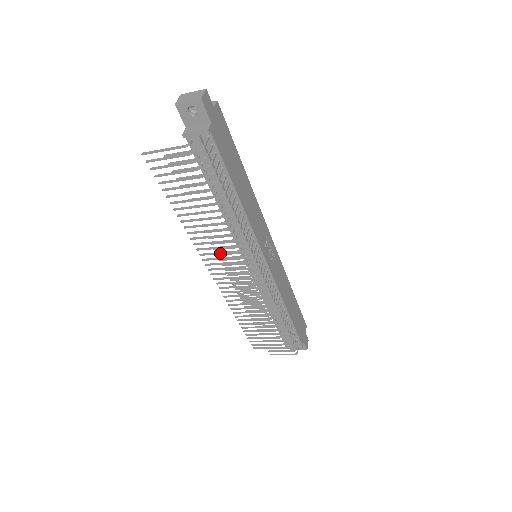
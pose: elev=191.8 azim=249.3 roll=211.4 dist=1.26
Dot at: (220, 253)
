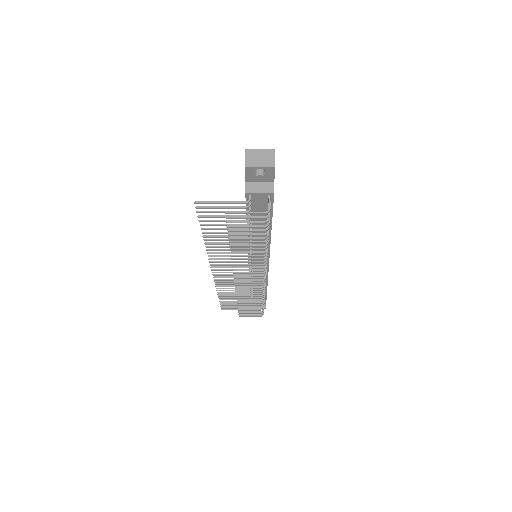
Dot at: (236, 266)
